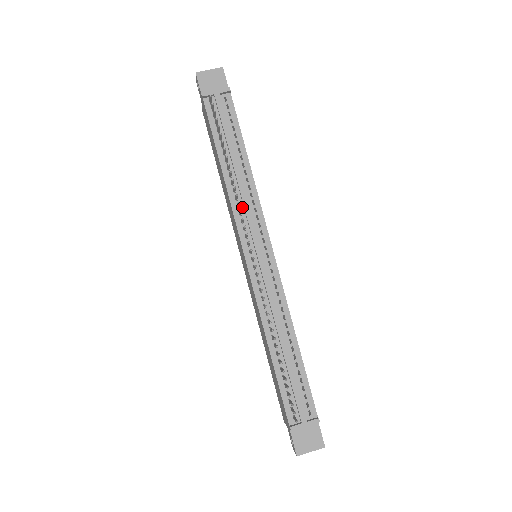
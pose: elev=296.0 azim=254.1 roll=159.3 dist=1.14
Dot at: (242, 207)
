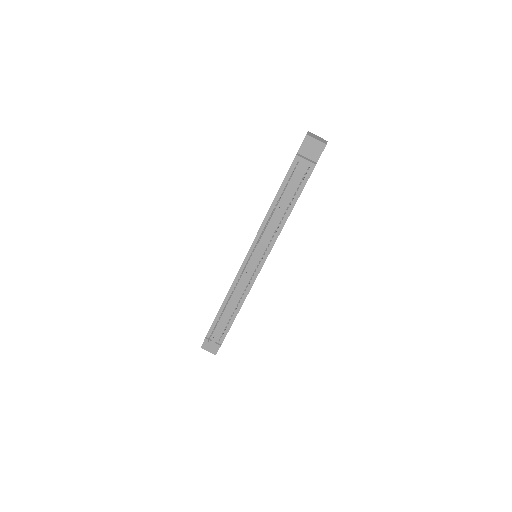
Dot at: (265, 234)
